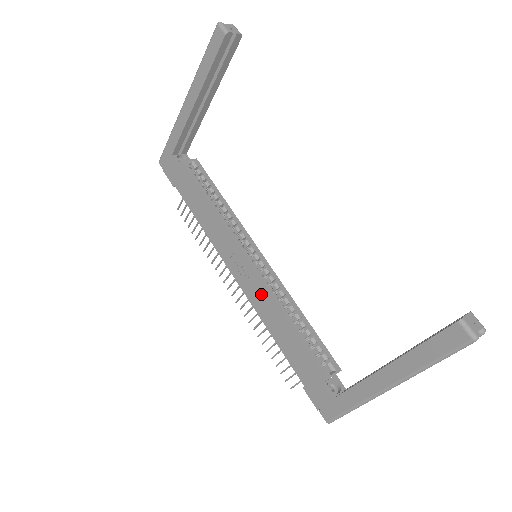
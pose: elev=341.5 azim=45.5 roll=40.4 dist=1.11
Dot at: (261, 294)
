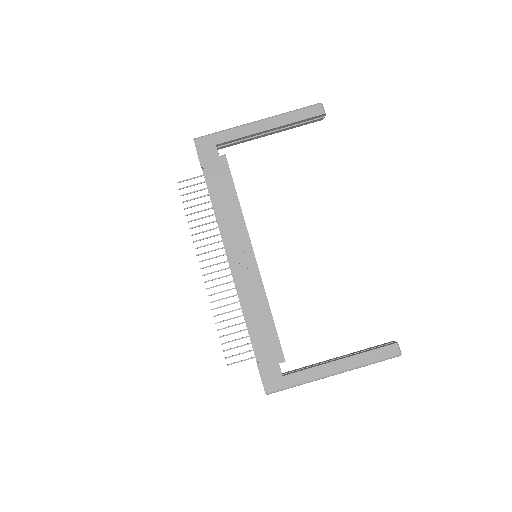
Dot at: (254, 285)
